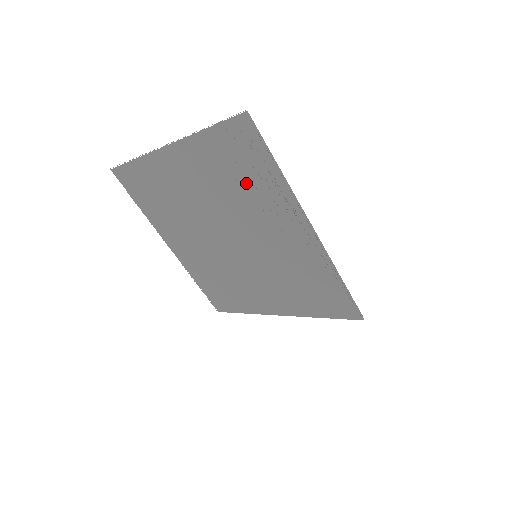
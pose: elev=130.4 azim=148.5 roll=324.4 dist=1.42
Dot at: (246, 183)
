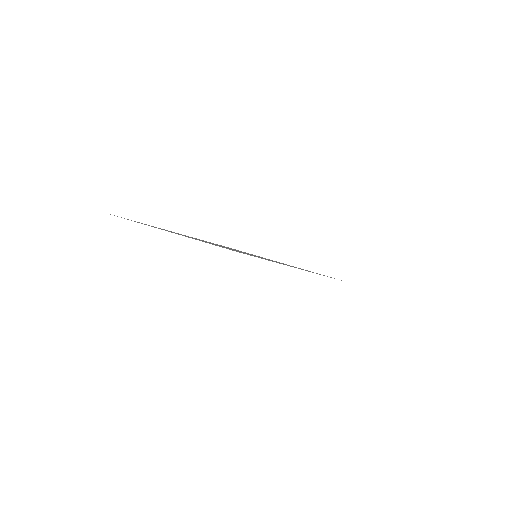
Dot at: occluded
